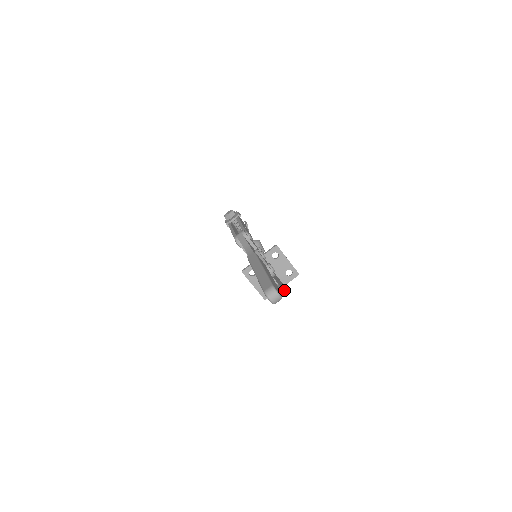
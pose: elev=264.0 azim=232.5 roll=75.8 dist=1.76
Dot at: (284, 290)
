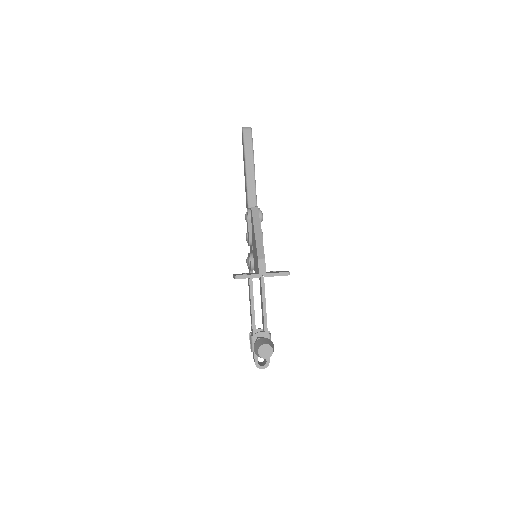
Dot at: (262, 252)
